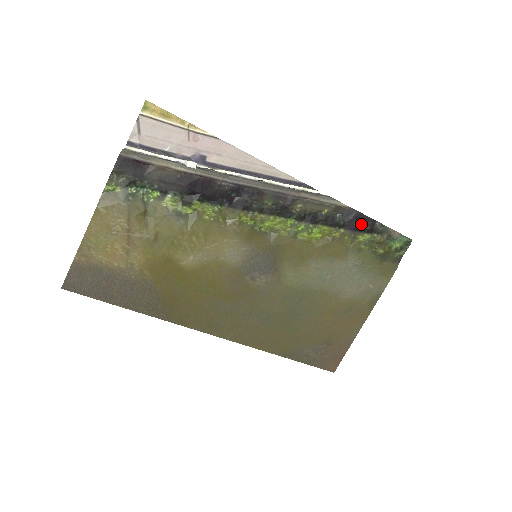
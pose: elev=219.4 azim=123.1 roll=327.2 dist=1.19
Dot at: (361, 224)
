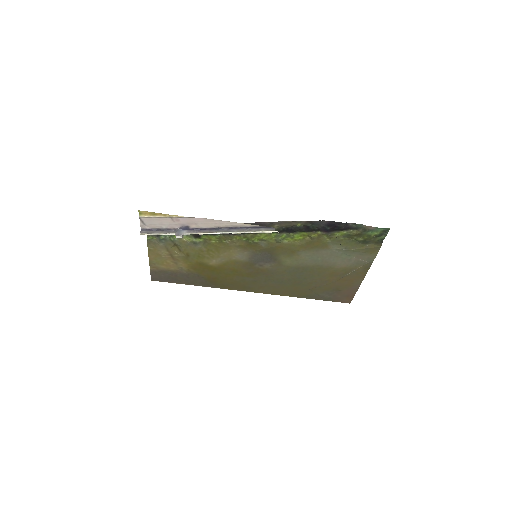
Dot at: (334, 227)
